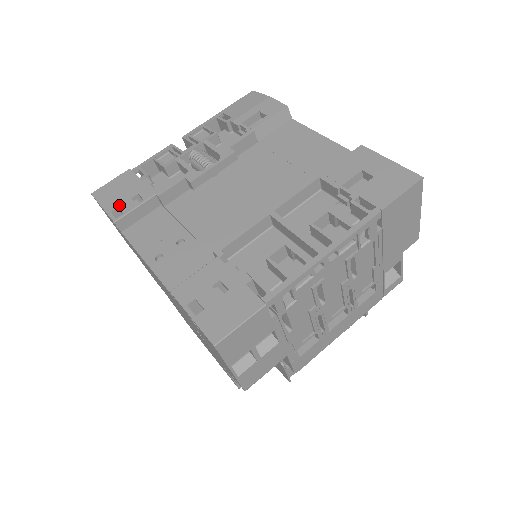
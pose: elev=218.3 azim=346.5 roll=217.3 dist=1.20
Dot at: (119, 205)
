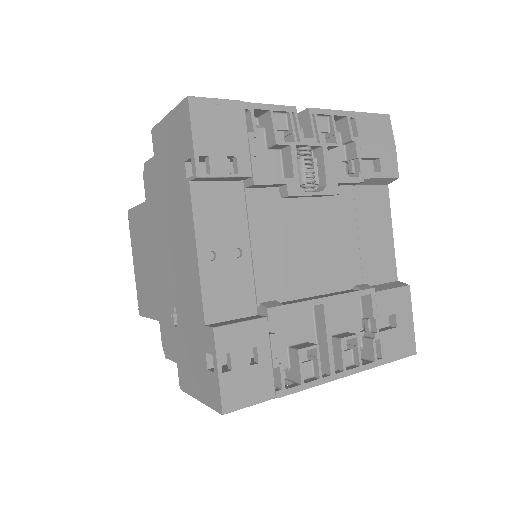
Dot at: (212, 154)
